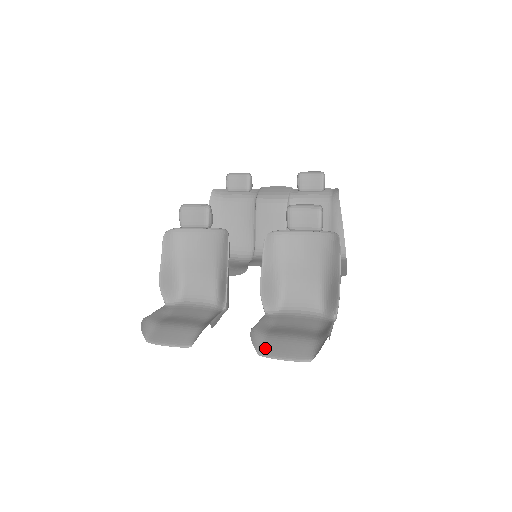
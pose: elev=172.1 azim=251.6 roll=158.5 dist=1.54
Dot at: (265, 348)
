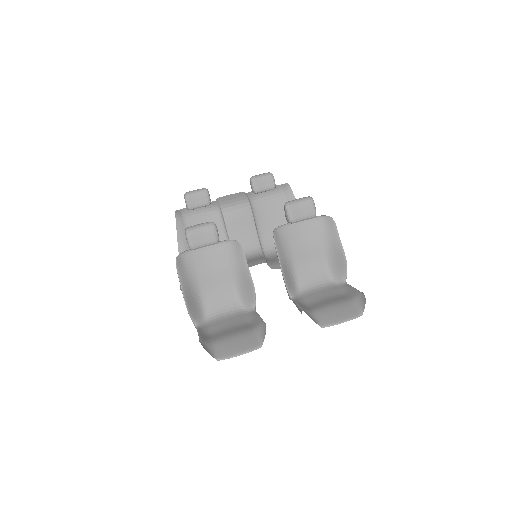
Dot at: (323, 320)
